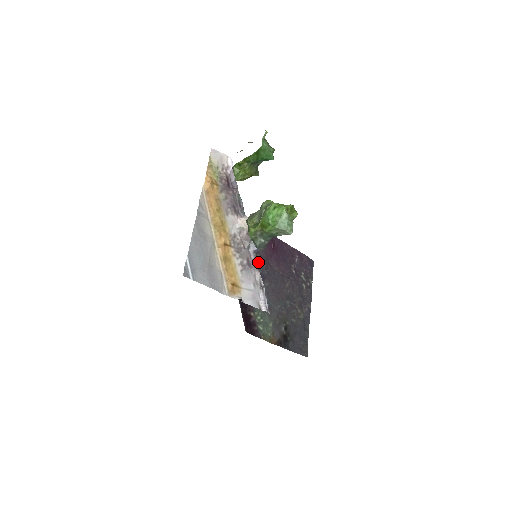
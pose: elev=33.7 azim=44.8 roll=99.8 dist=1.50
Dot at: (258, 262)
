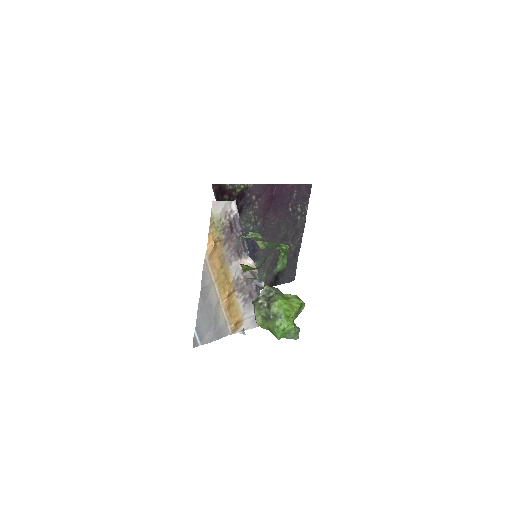
Dot at: (255, 223)
